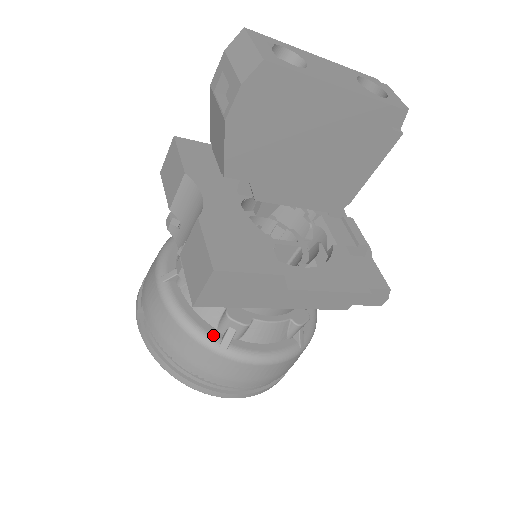
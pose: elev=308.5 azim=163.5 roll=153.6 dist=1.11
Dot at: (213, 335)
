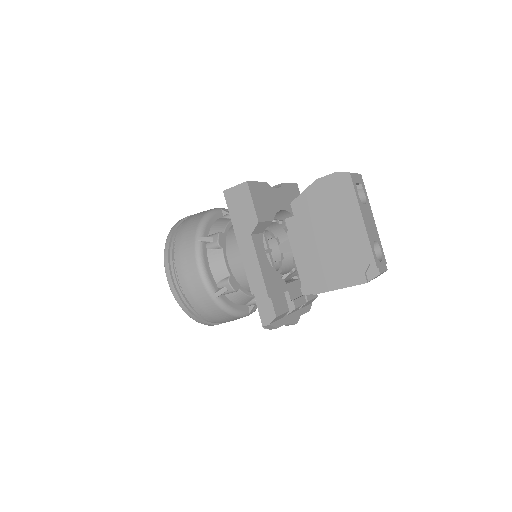
Dot at: (205, 233)
